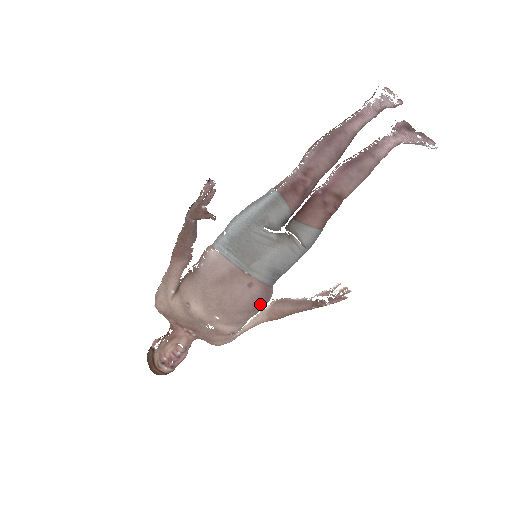
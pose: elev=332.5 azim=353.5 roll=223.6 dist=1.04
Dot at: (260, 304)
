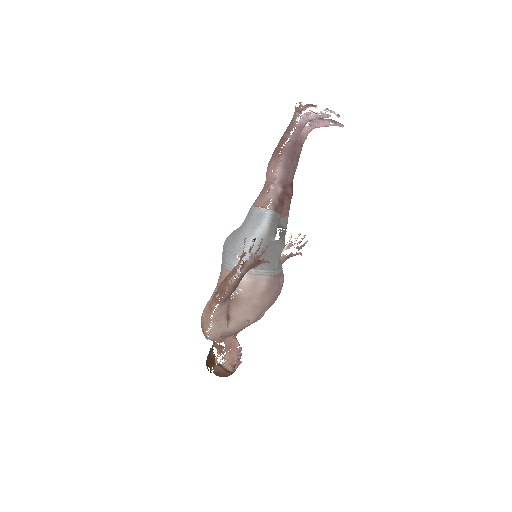
Dot at: occluded
